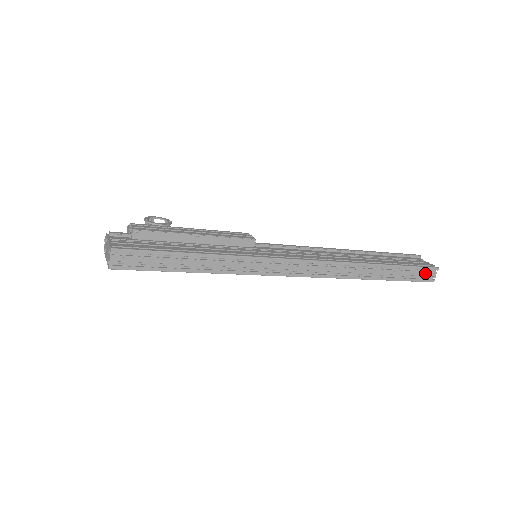
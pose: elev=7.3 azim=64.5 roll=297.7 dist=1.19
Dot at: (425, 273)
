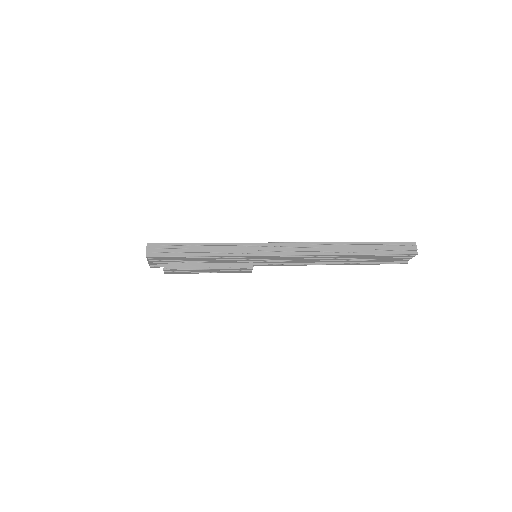
Dot at: (404, 247)
